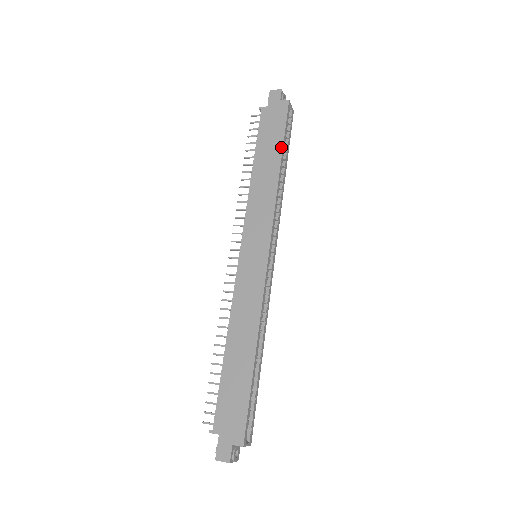
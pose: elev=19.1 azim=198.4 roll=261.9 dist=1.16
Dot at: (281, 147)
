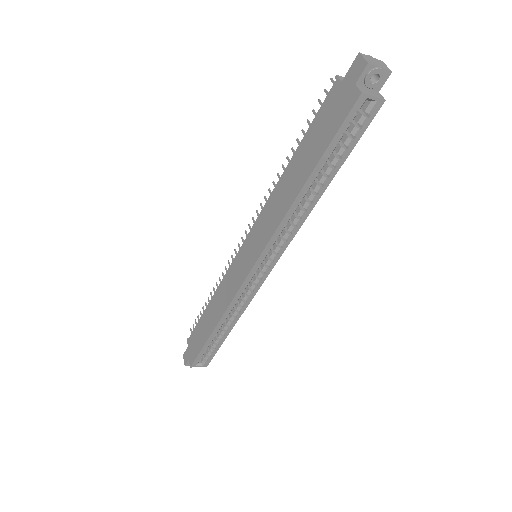
Dot at: (315, 163)
